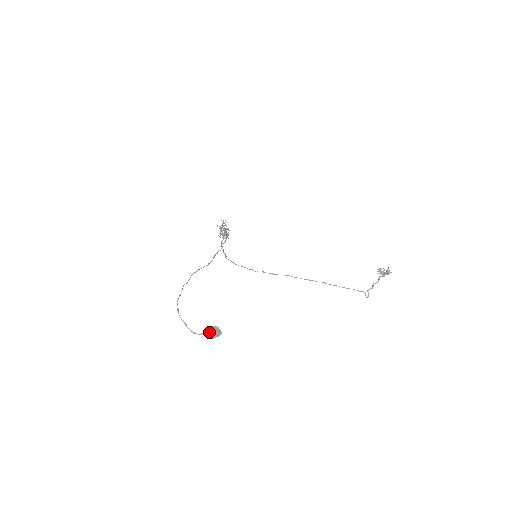
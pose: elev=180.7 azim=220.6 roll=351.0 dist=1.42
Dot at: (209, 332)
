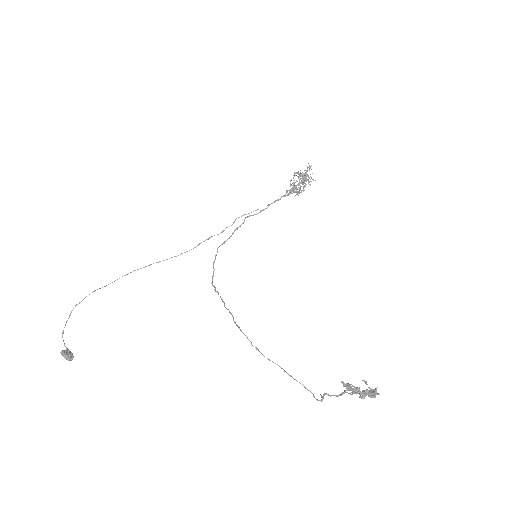
Dot at: (62, 355)
